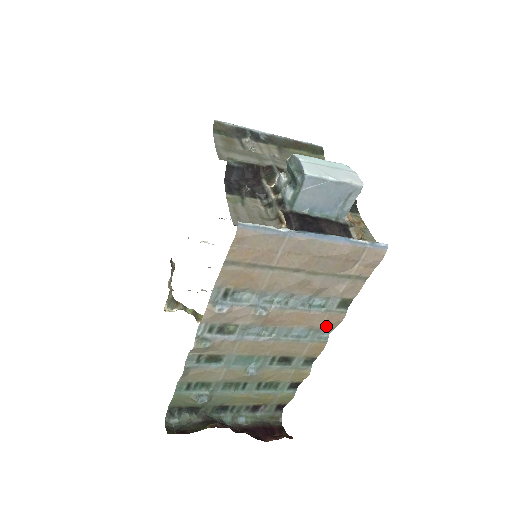
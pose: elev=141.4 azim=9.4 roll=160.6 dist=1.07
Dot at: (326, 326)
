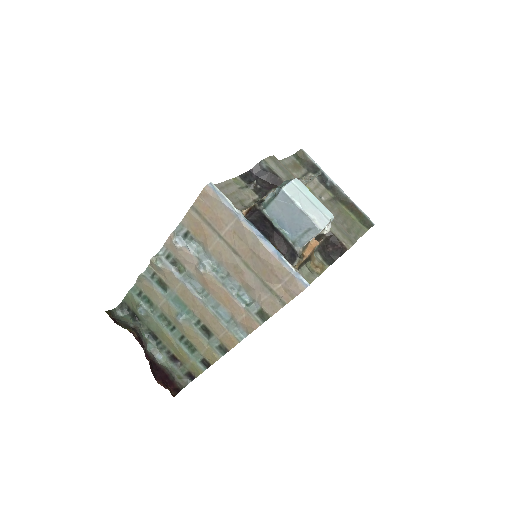
Dot at: (243, 325)
